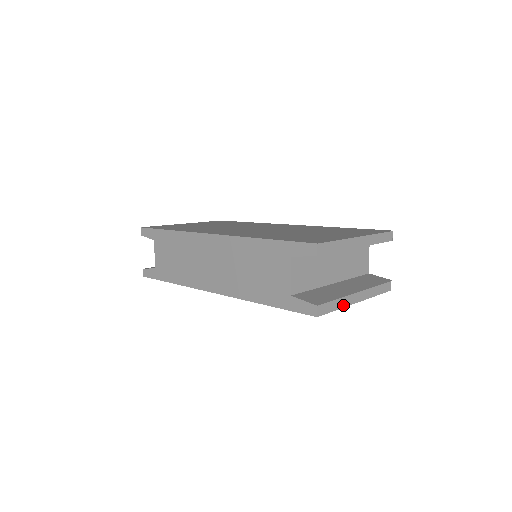
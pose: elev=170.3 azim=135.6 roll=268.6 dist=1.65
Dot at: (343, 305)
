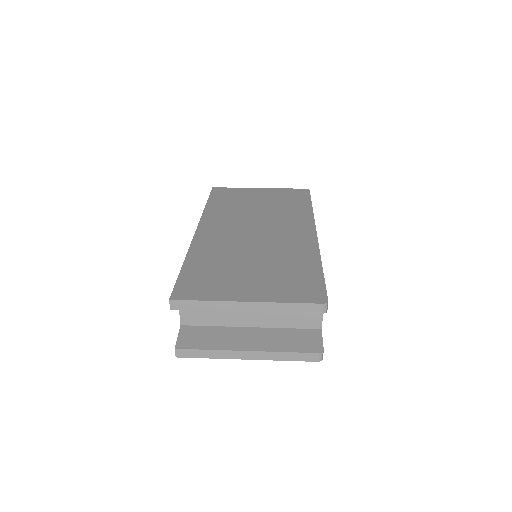
Dot at: (219, 356)
